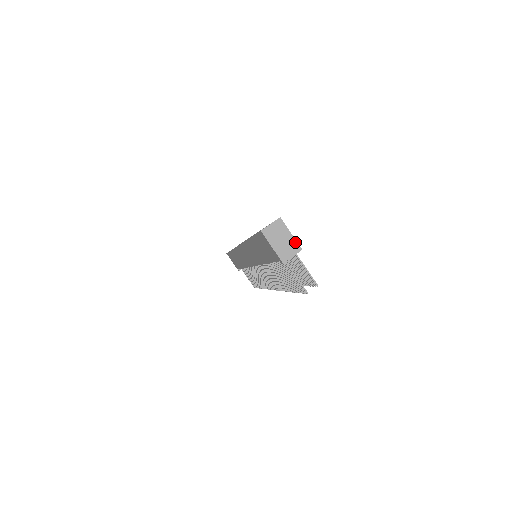
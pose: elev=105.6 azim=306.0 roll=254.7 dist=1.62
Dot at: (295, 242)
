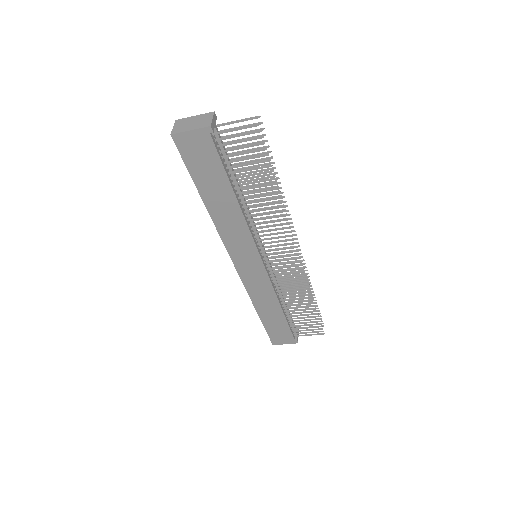
Dot at: (204, 115)
